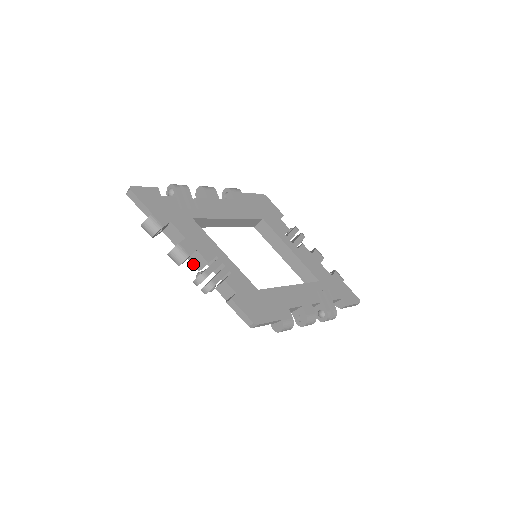
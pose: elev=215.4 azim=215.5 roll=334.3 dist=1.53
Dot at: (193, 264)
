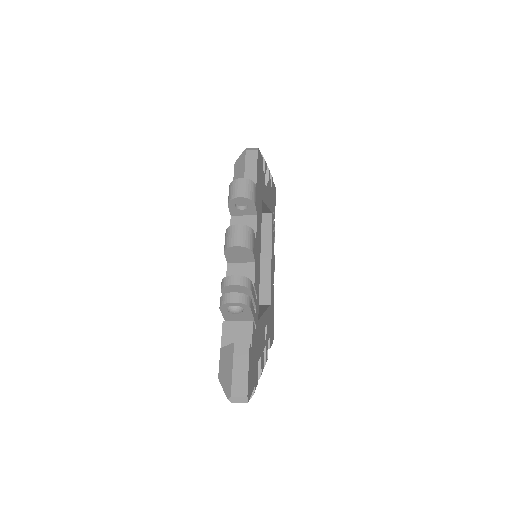
Dot at: occluded
